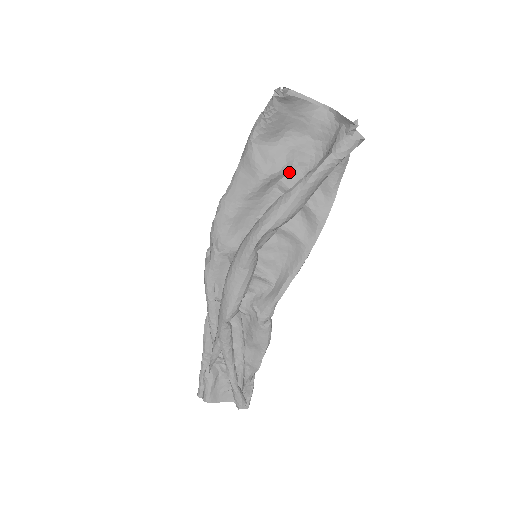
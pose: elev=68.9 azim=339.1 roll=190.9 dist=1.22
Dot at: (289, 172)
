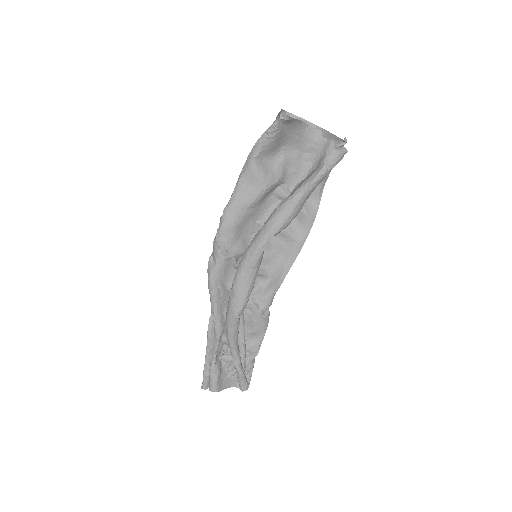
Dot at: (283, 181)
